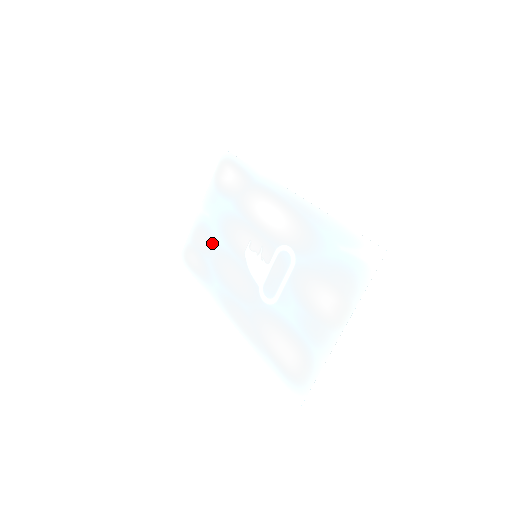
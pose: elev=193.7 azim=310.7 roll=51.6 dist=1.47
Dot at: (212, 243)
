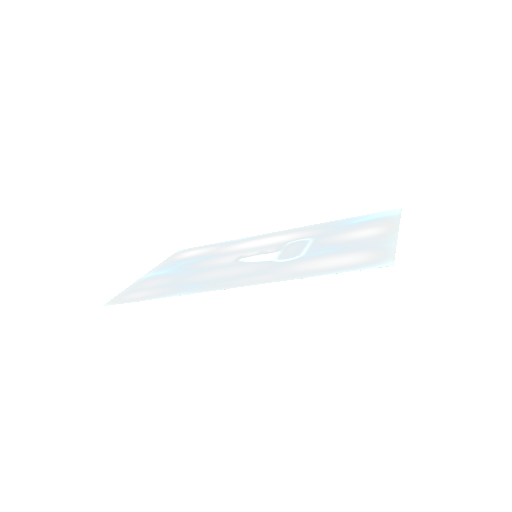
Dot at: (175, 277)
